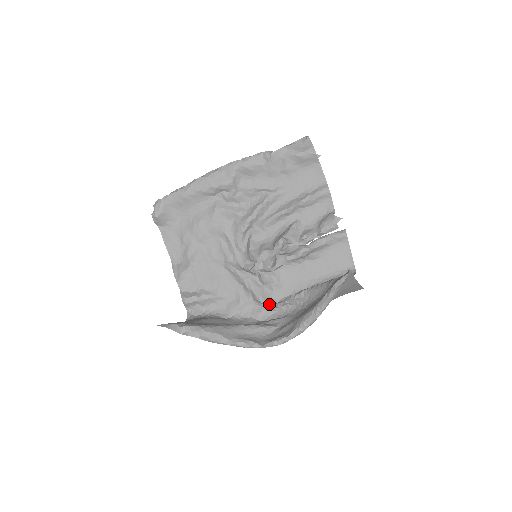
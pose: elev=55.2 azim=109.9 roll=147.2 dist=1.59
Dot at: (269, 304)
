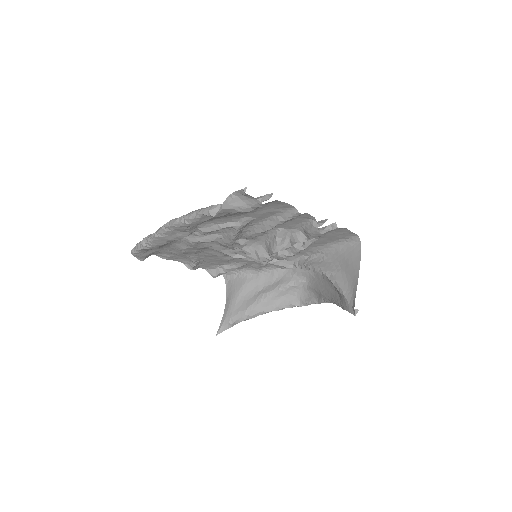
Dot at: (288, 267)
